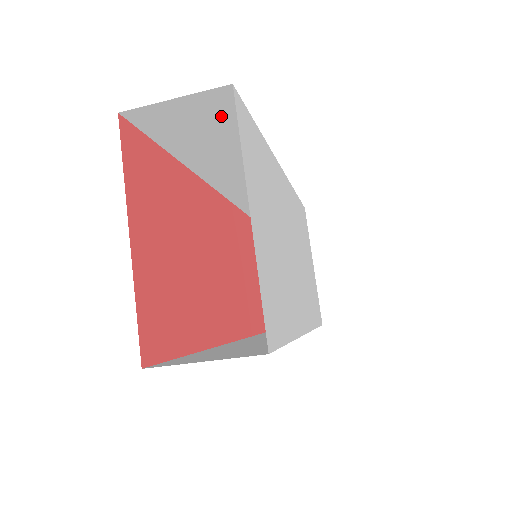
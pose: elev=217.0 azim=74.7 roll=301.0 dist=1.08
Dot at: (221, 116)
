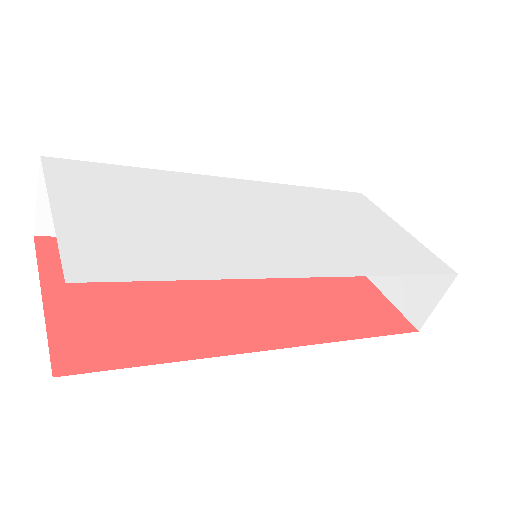
Dot at: occluded
